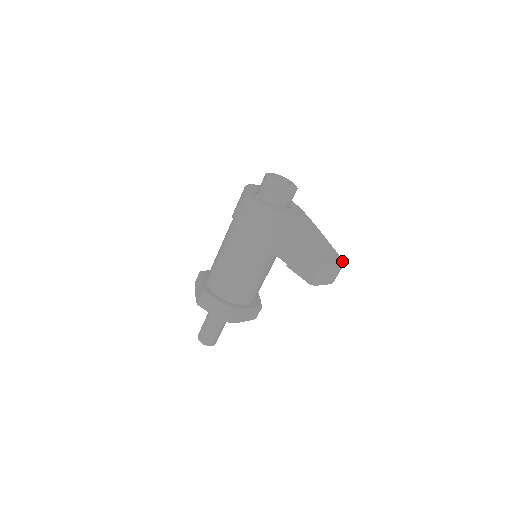
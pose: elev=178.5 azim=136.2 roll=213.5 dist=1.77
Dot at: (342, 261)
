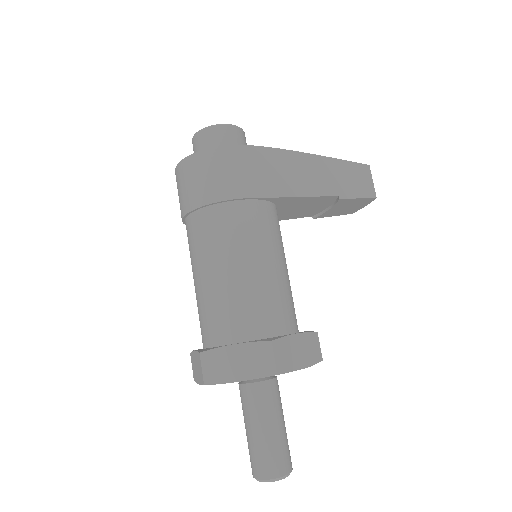
Dot at: occluded
